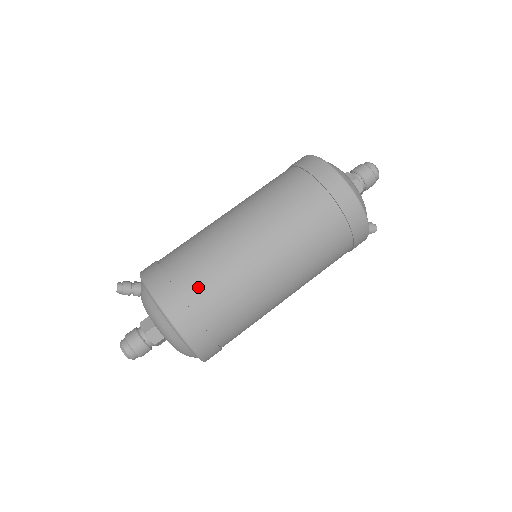
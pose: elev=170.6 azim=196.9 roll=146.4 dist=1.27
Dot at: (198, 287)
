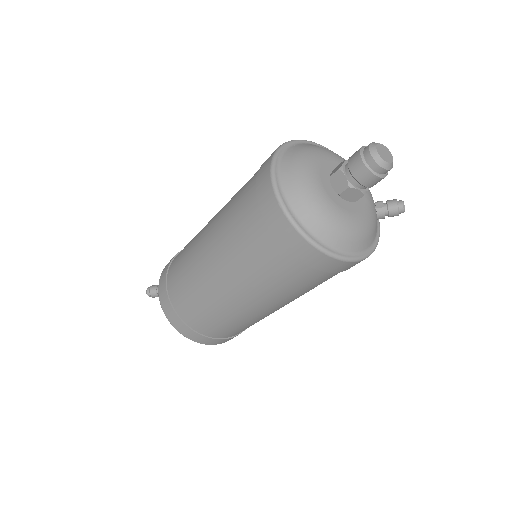
Dot at: (197, 321)
